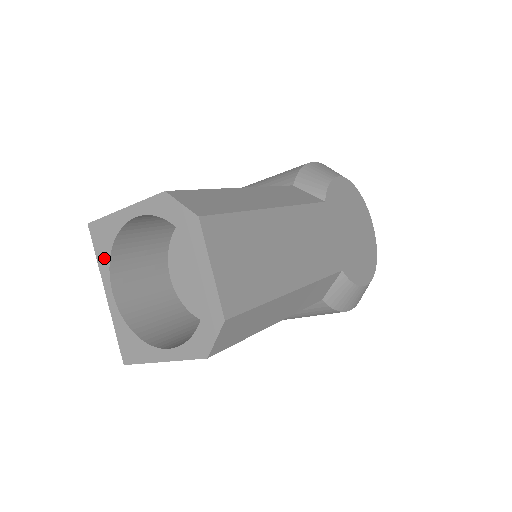
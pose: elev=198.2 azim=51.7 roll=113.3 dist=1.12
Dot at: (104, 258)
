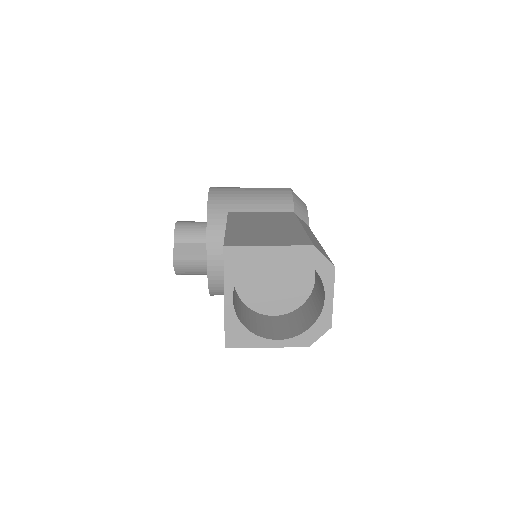
Dot at: (233, 274)
